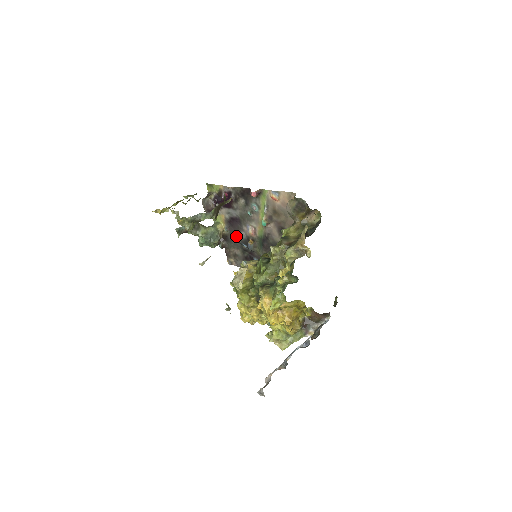
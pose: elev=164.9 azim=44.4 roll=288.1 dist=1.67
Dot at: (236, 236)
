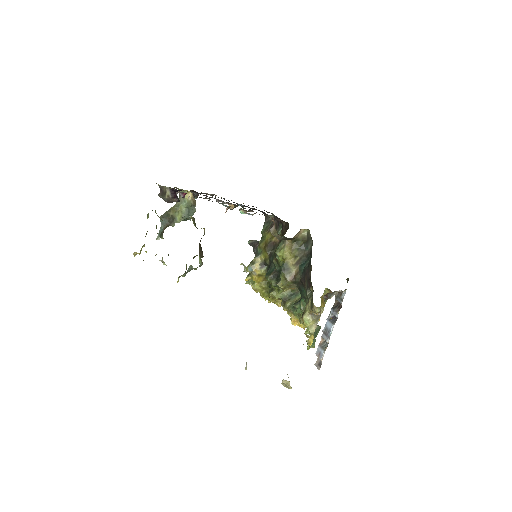
Dot at: occluded
